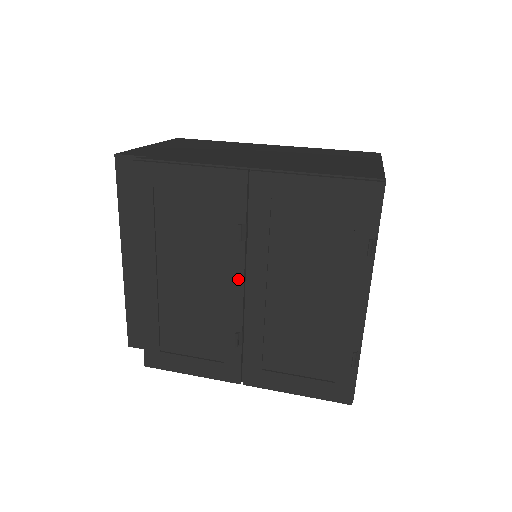
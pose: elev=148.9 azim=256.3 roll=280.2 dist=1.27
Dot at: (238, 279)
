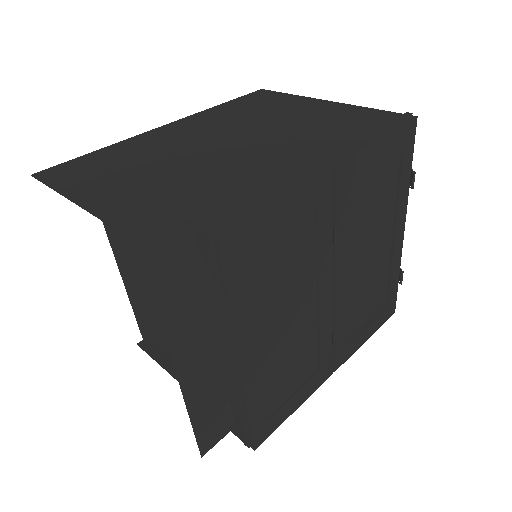
Dot at: (329, 283)
